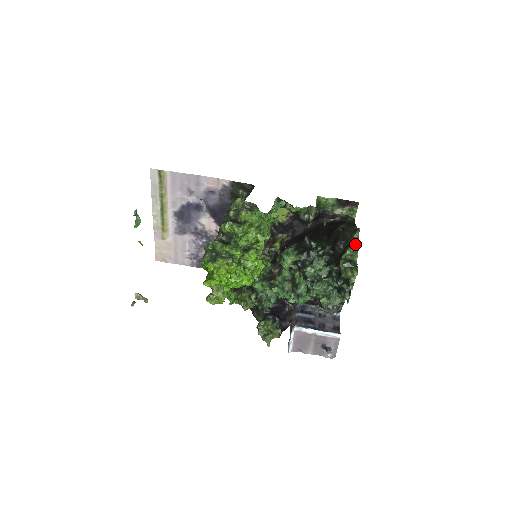
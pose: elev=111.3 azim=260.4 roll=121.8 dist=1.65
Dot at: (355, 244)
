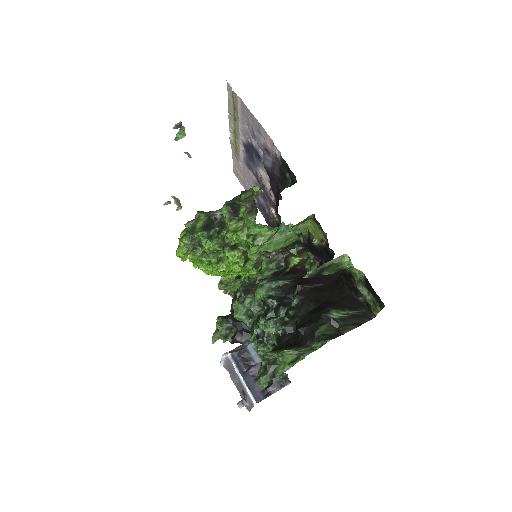
Dot at: (297, 353)
